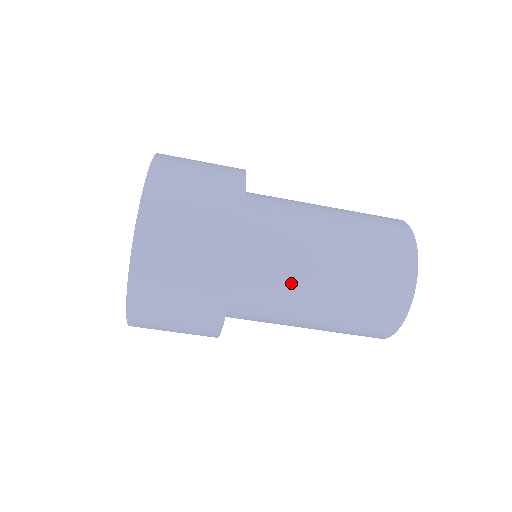
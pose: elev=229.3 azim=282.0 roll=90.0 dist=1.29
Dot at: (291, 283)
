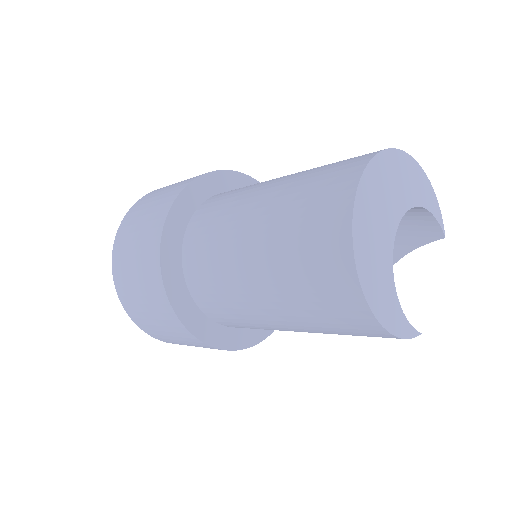
Dot at: (232, 296)
